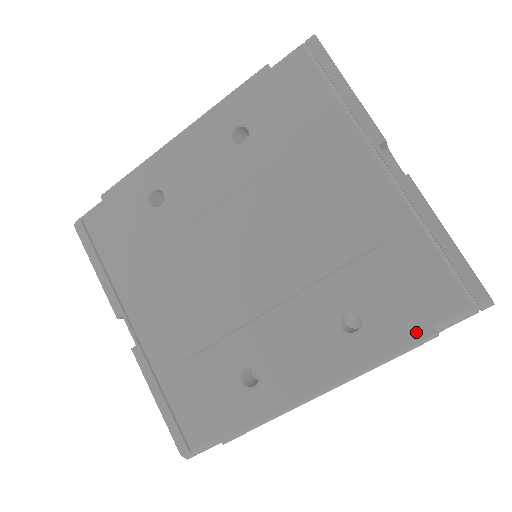
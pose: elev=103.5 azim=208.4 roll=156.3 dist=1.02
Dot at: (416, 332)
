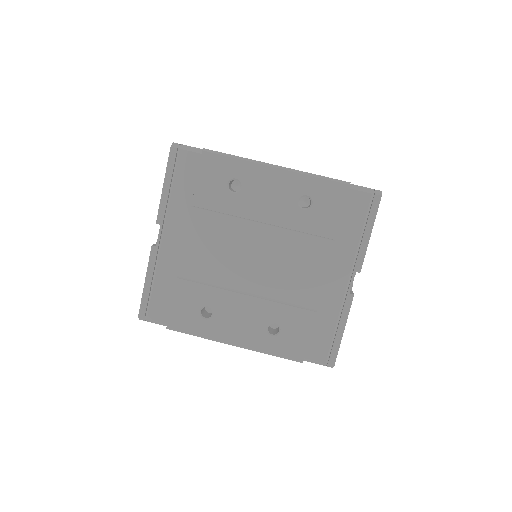
Dot at: (296, 355)
